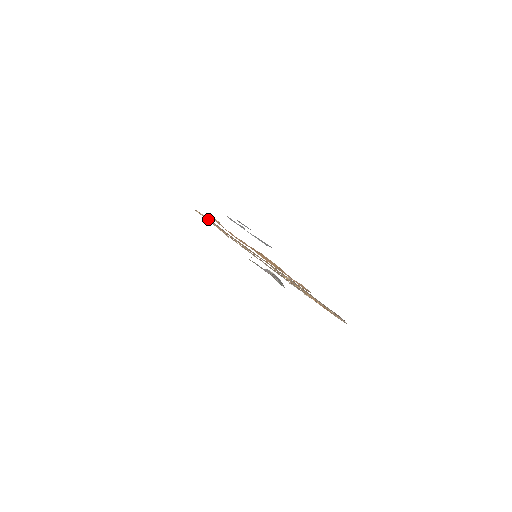
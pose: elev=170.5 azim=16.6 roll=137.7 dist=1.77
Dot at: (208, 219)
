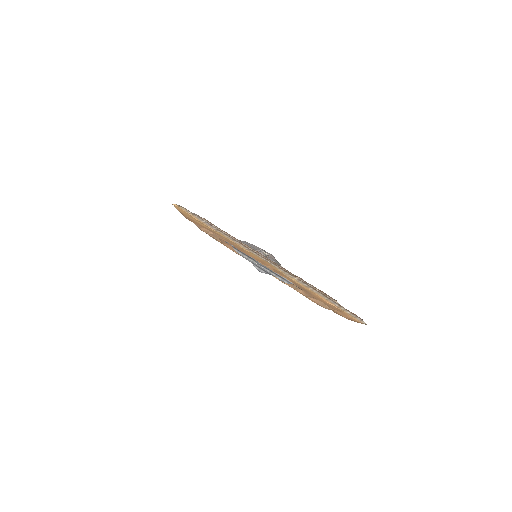
Dot at: (190, 213)
